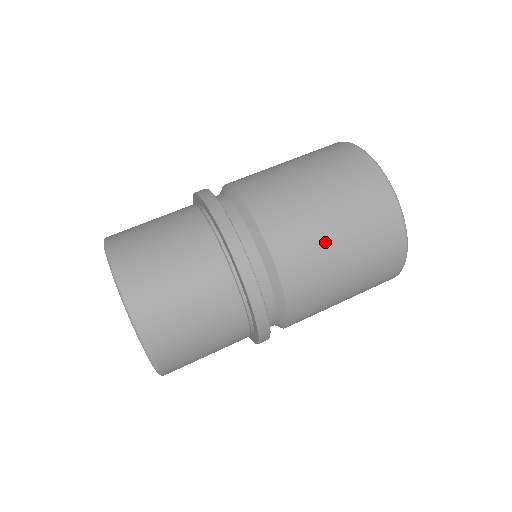
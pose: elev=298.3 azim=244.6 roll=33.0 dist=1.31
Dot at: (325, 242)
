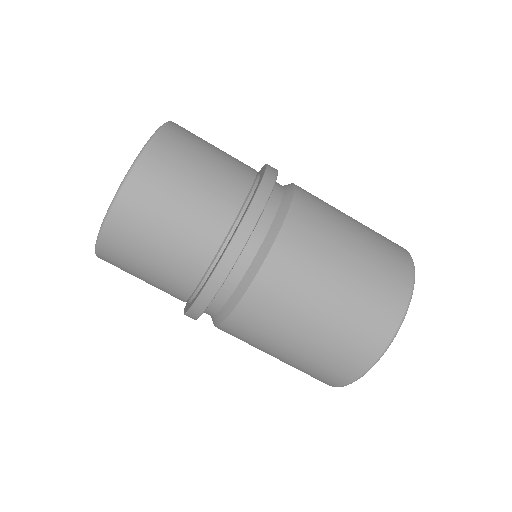
Dot at: (292, 327)
